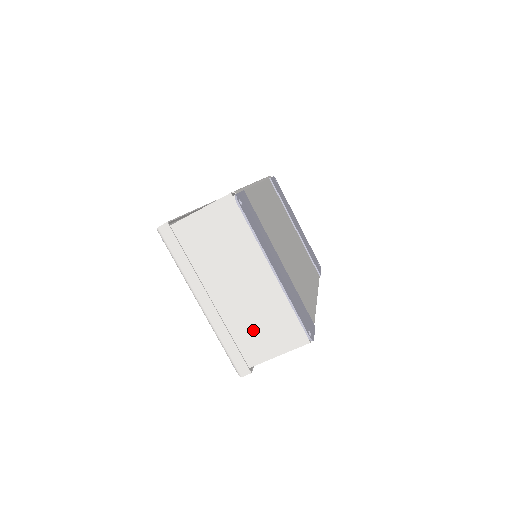
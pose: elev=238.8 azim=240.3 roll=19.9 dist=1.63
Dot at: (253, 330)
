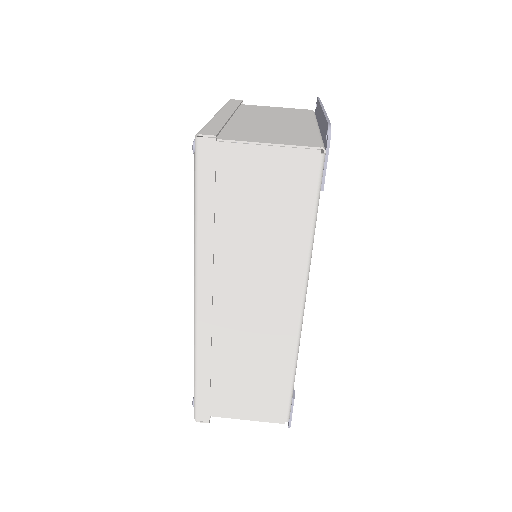
Dot at: (255, 132)
